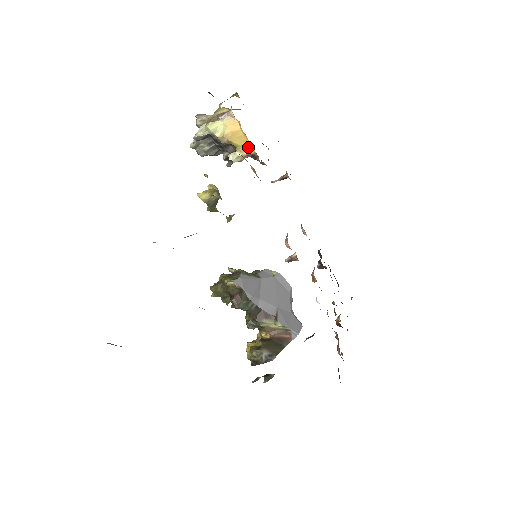
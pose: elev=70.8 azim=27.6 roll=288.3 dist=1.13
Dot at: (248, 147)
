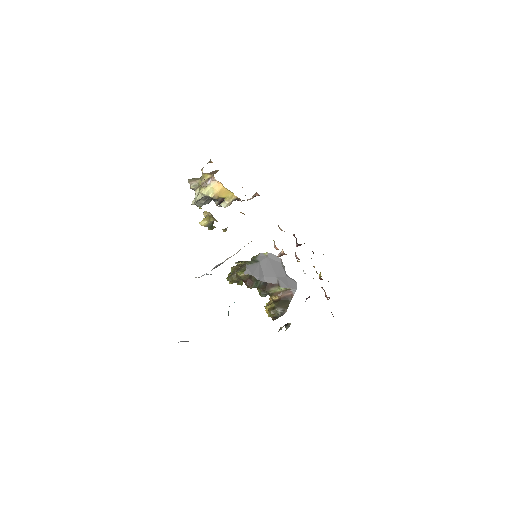
Dot at: (232, 196)
